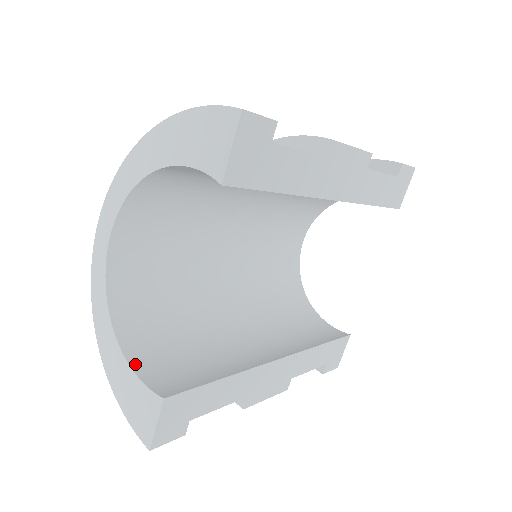
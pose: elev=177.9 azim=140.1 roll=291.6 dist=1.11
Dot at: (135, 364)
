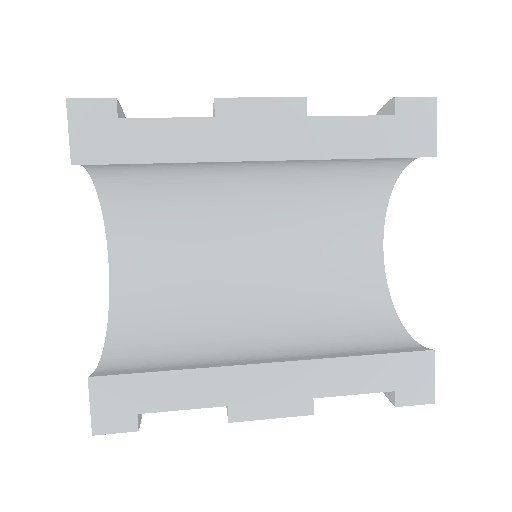
Dot at: (106, 357)
